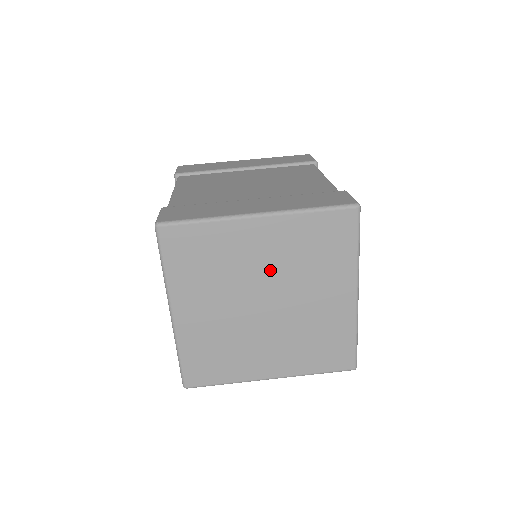
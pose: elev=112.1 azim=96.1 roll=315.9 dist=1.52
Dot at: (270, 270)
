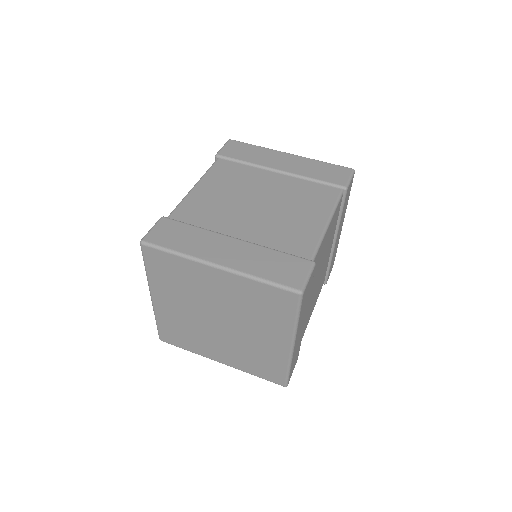
Dot at: (223, 303)
